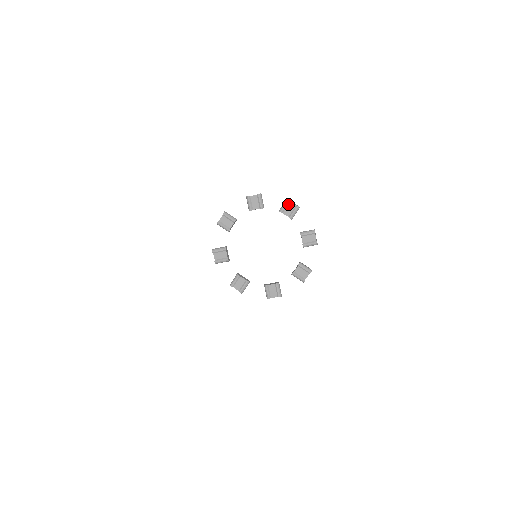
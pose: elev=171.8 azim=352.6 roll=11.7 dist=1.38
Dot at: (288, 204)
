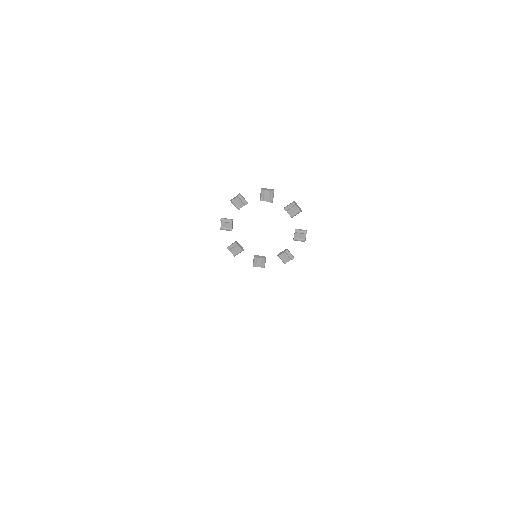
Dot at: (264, 193)
